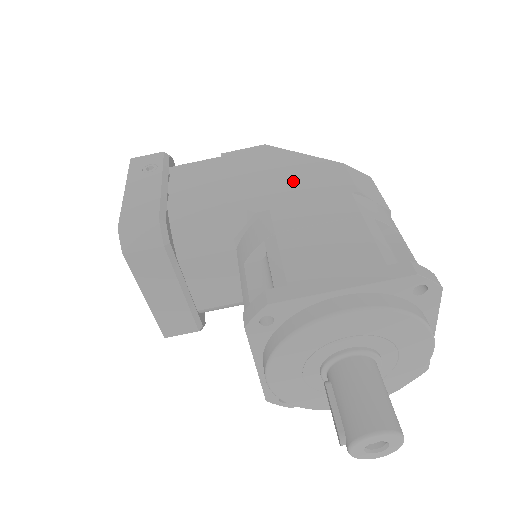
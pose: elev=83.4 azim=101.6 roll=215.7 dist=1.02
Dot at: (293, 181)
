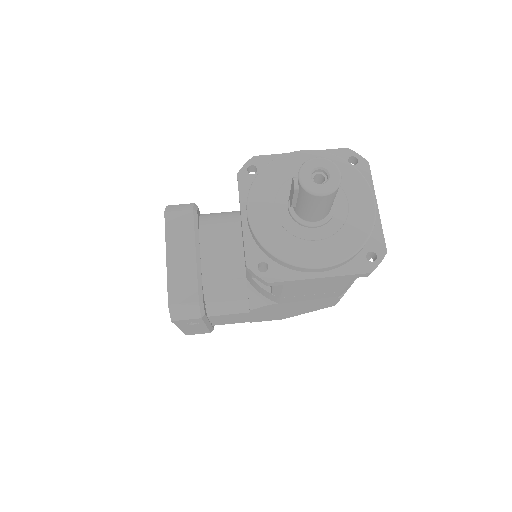
Dot at: occluded
